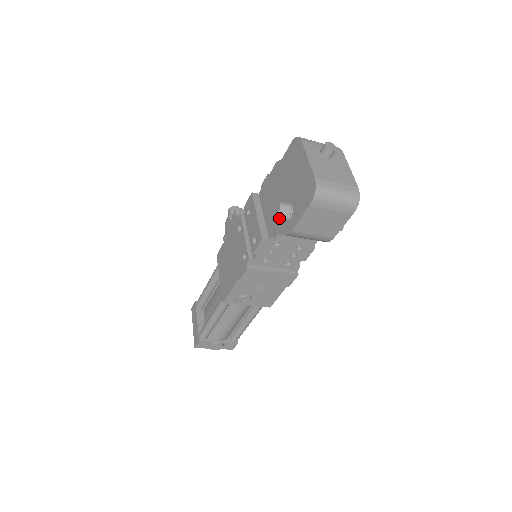
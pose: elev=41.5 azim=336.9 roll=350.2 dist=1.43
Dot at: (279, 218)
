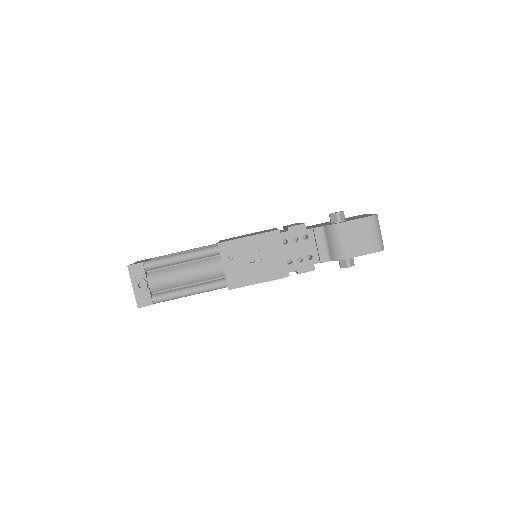
Dot at: (337, 214)
